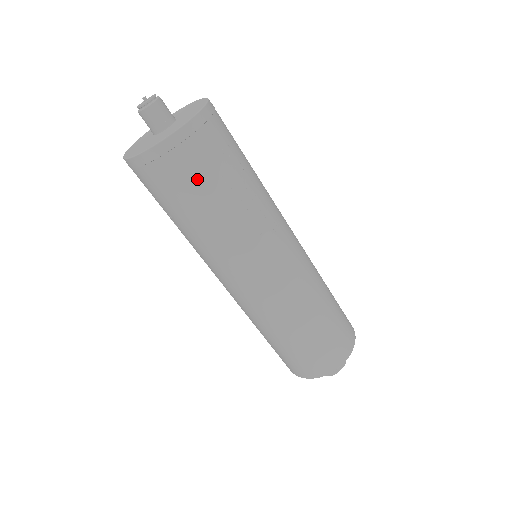
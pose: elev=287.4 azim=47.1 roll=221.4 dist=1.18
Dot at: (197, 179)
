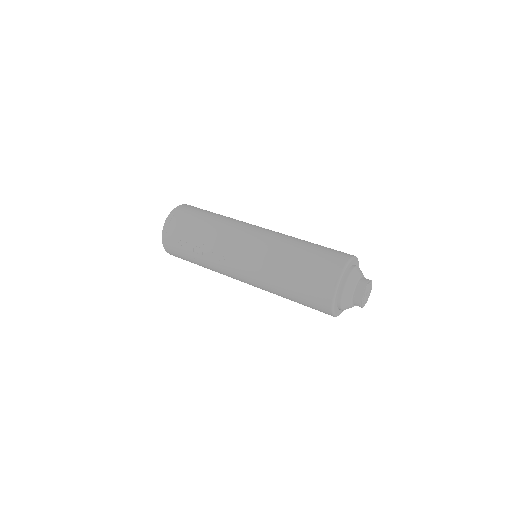
Dot at: (195, 214)
